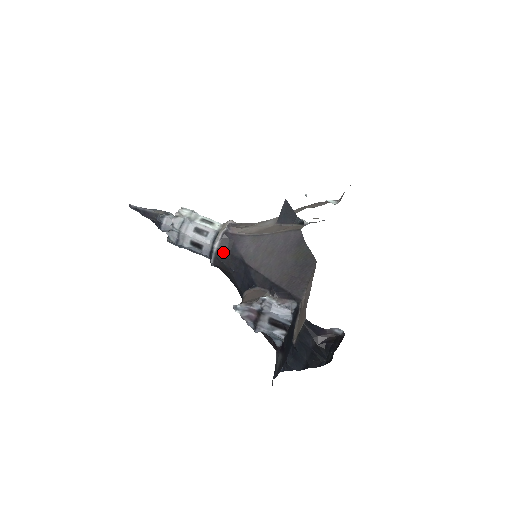
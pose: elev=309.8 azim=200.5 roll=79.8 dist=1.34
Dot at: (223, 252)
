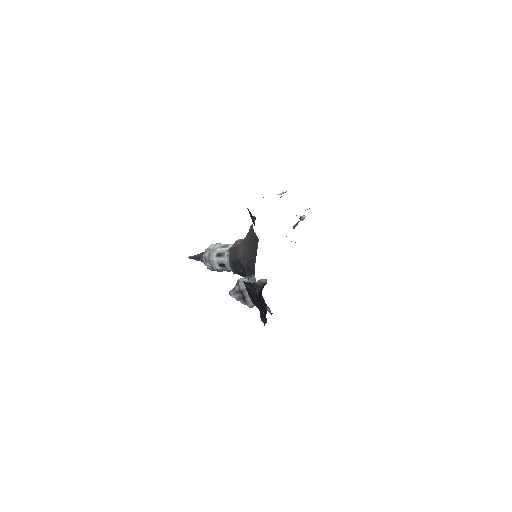
Dot at: (233, 262)
